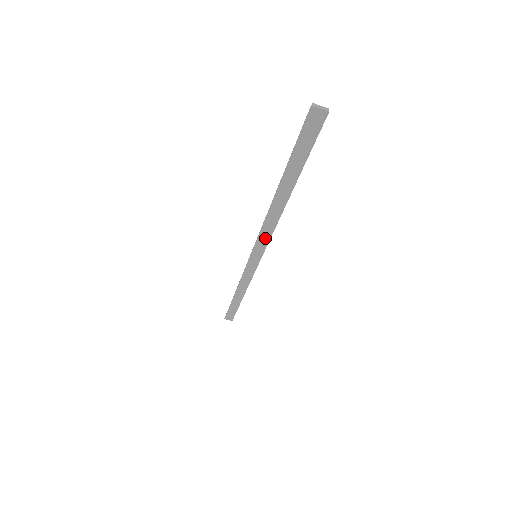
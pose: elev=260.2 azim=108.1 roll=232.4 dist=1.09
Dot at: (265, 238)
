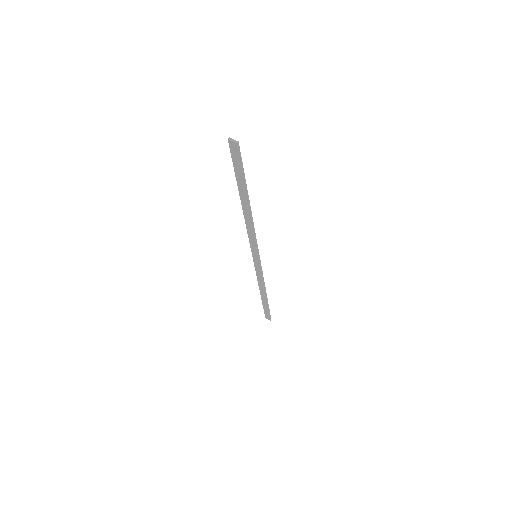
Dot at: (253, 240)
